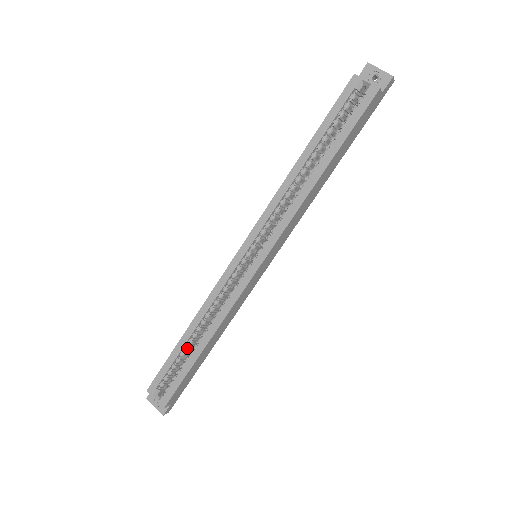
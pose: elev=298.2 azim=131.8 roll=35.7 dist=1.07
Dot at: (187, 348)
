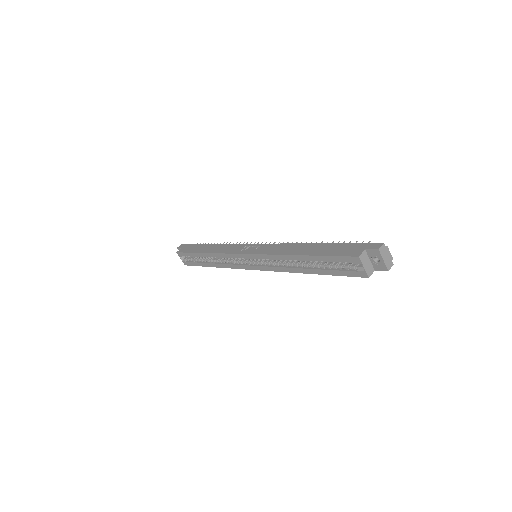
Dot at: (202, 257)
